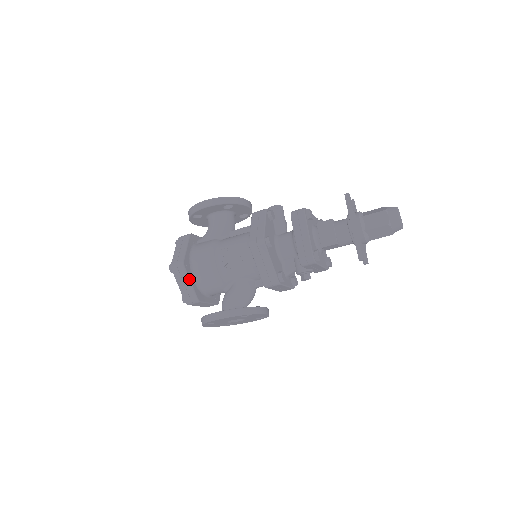
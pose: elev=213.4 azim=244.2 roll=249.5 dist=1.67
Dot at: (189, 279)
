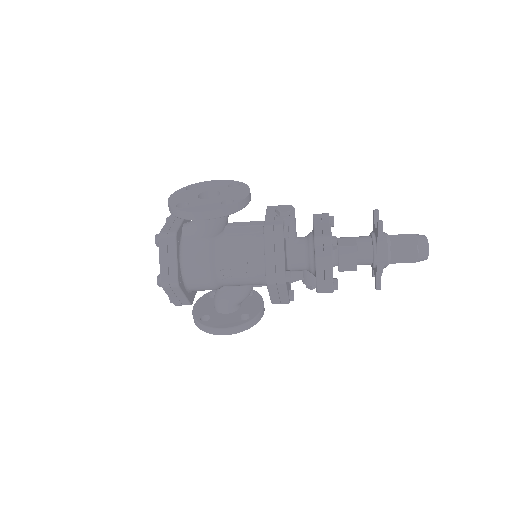
Dot at: (183, 294)
